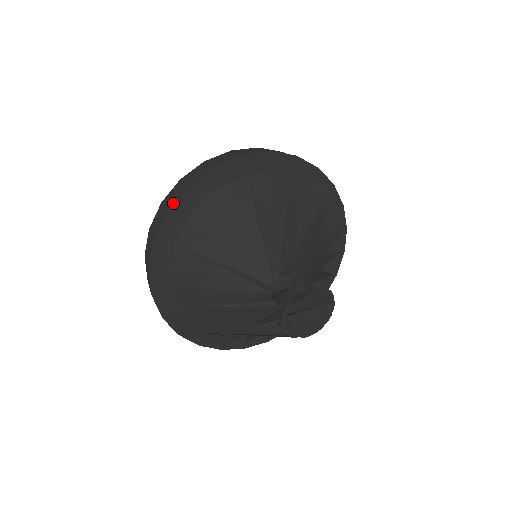
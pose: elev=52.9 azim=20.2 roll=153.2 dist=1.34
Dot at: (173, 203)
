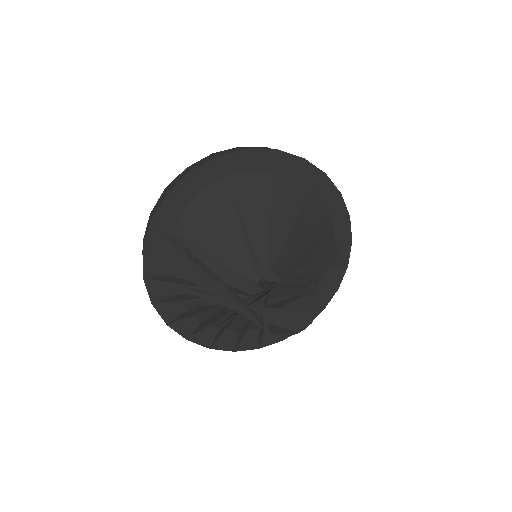
Dot at: (257, 149)
